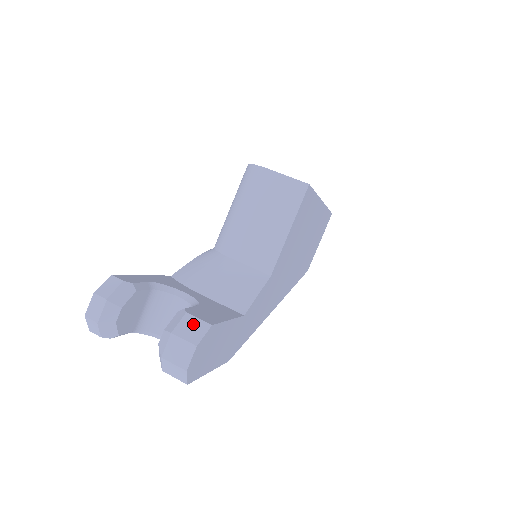
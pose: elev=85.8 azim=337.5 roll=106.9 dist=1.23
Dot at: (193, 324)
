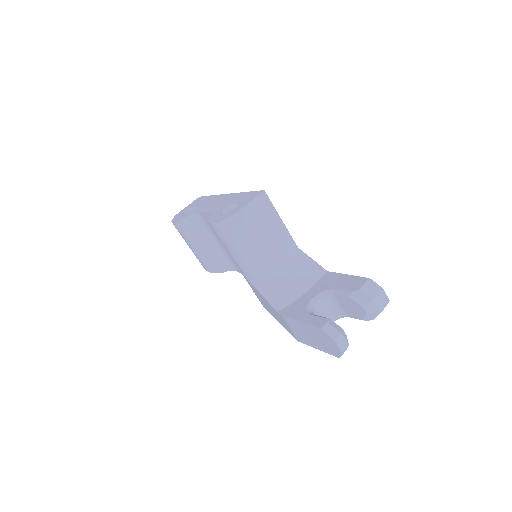
Dot at: (368, 288)
